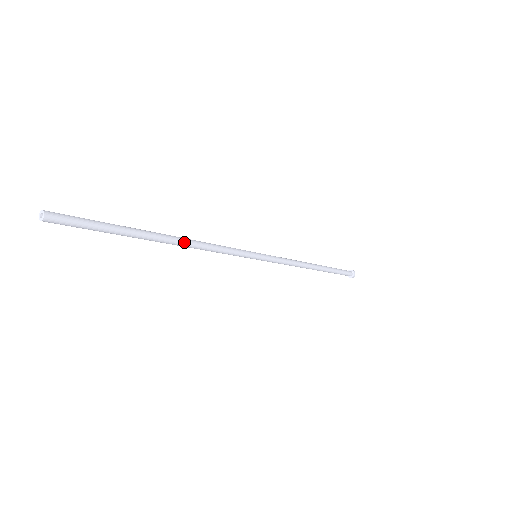
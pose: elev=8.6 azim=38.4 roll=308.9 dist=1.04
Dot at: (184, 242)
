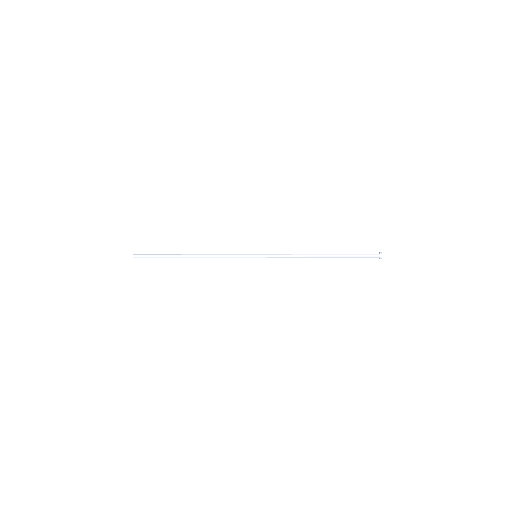
Dot at: occluded
